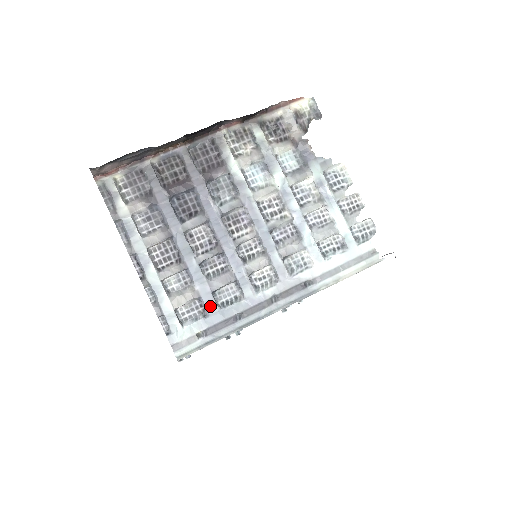
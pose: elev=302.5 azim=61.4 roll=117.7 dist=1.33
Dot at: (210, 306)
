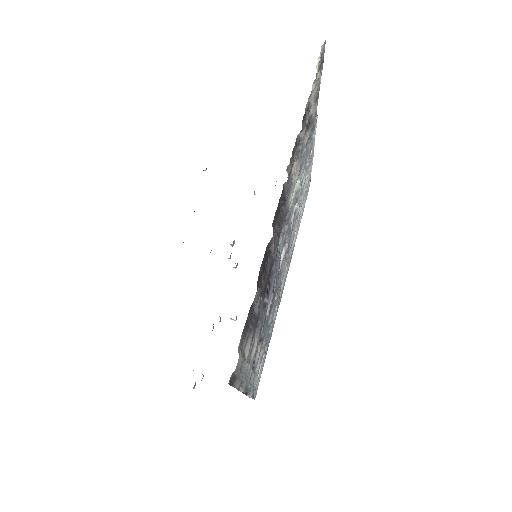
Dot at: occluded
